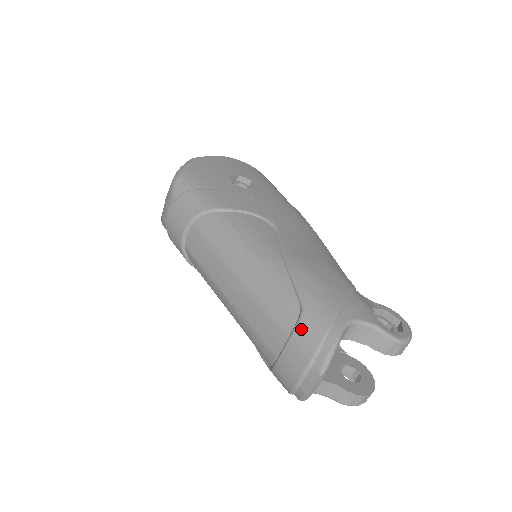
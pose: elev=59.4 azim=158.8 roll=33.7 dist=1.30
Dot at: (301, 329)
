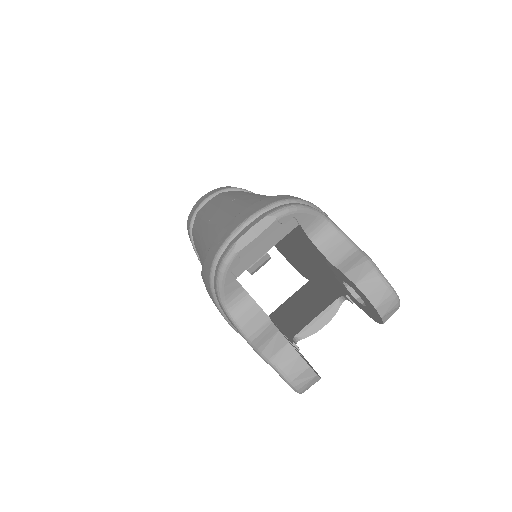
Dot at: (272, 197)
